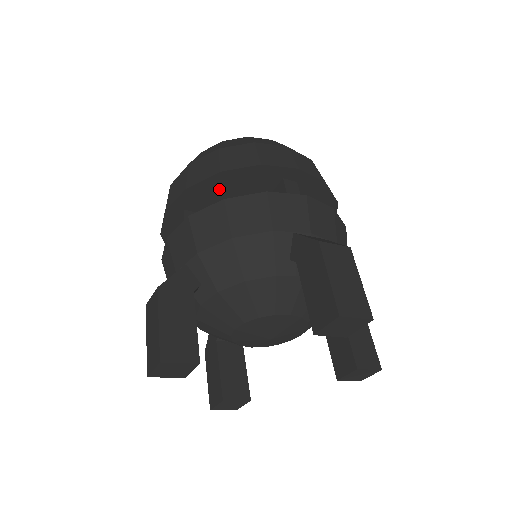
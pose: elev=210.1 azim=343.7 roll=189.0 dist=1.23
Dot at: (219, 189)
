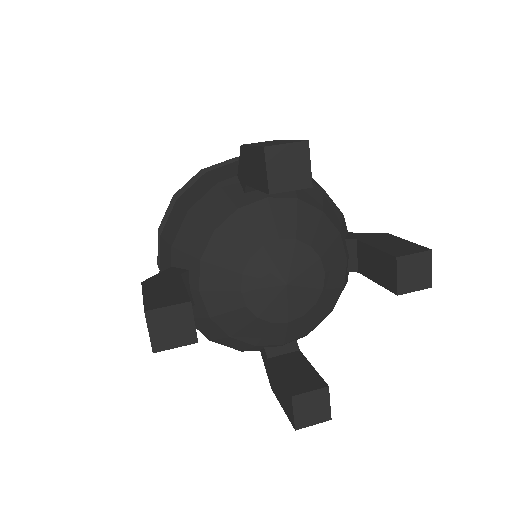
Dot at: occluded
